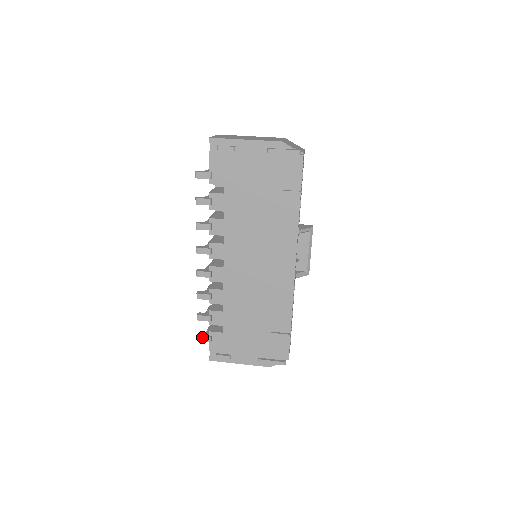
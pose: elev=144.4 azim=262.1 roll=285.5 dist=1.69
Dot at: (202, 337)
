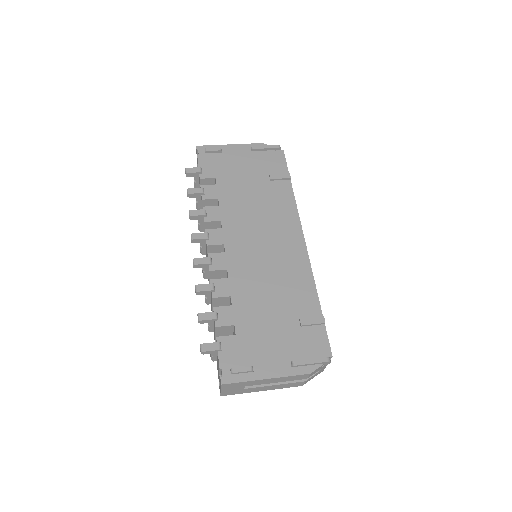
Dot at: (208, 344)
